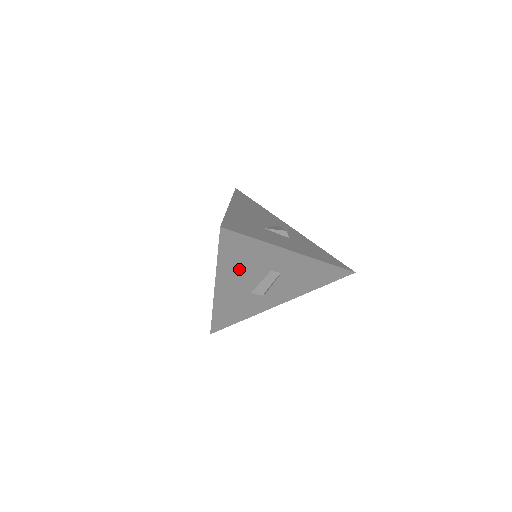
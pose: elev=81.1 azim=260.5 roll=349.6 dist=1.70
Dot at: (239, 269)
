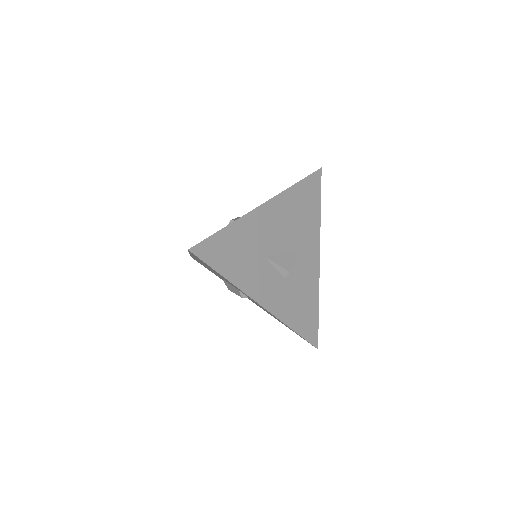
Dot at: occluded
